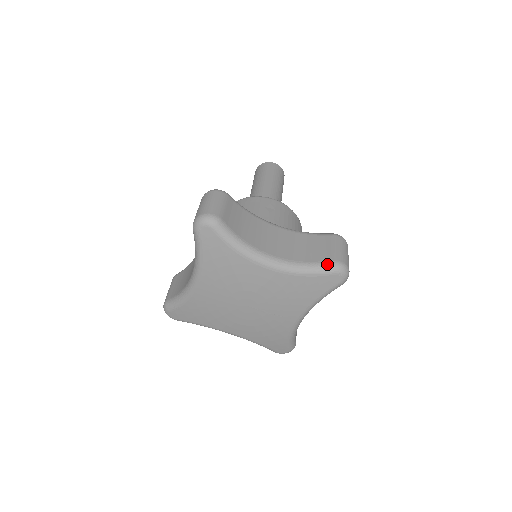
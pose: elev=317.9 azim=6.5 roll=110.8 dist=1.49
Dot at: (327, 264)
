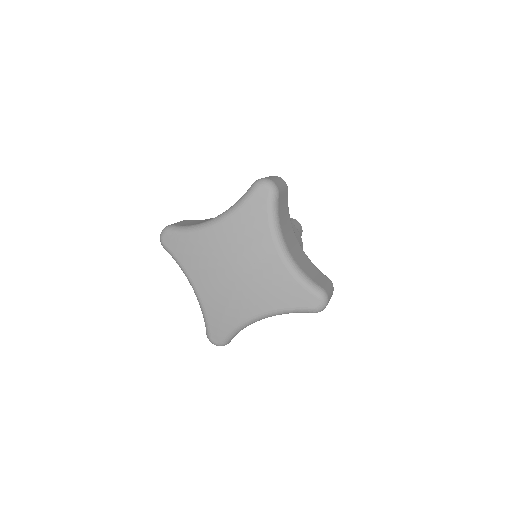
Dot at: (249, 189)
